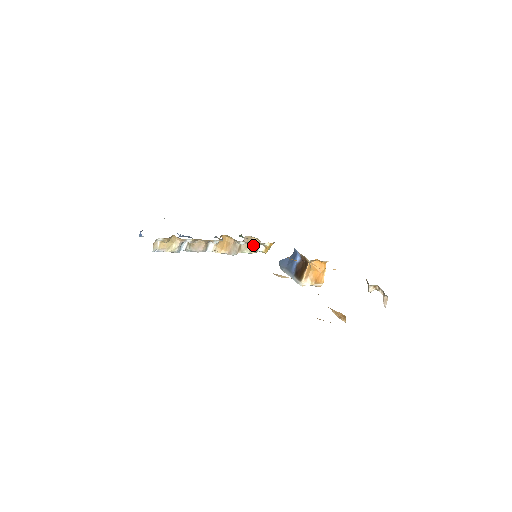
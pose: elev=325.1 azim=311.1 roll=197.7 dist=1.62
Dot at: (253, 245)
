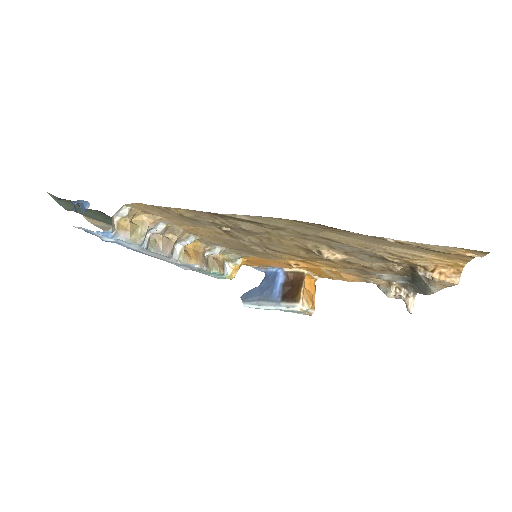
Dot at: (220, 263)
